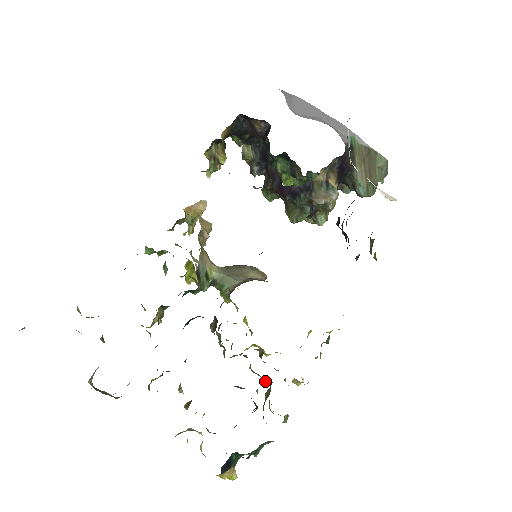
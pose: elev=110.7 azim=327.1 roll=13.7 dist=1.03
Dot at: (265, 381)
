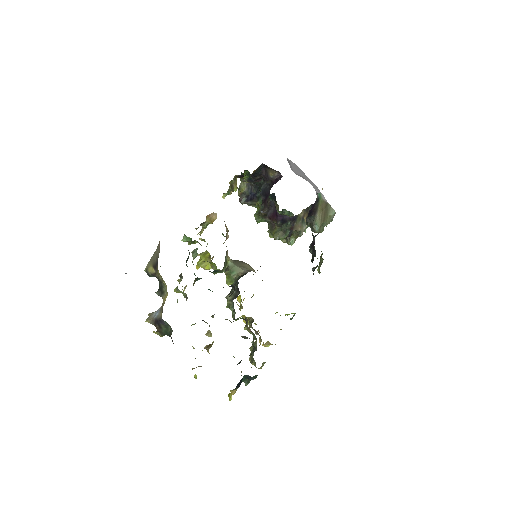
Dot at: (255, 338)
